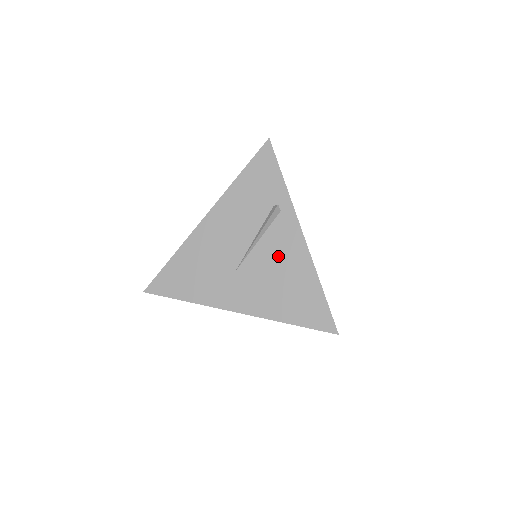
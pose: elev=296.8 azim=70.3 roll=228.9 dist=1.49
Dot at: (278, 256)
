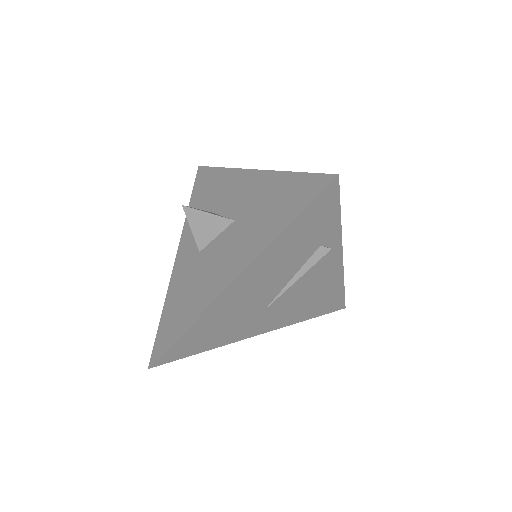
Dot at: (312, 283)
